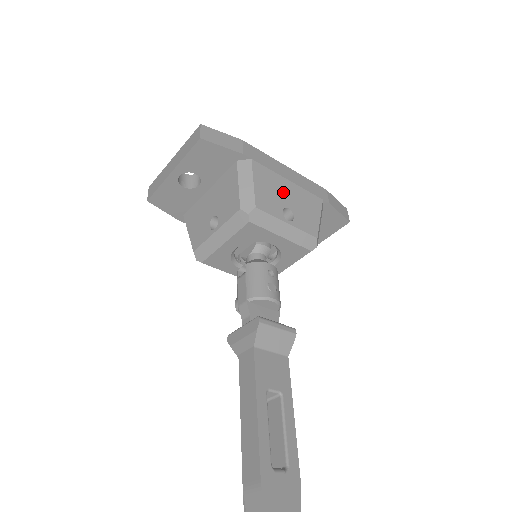
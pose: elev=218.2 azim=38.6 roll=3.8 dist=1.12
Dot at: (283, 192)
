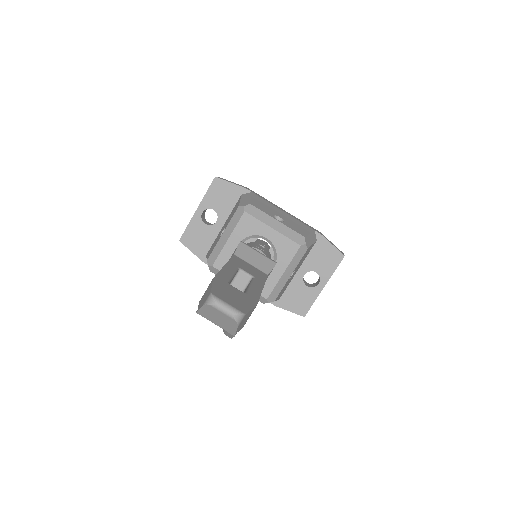
Dot at: (276, 211)
